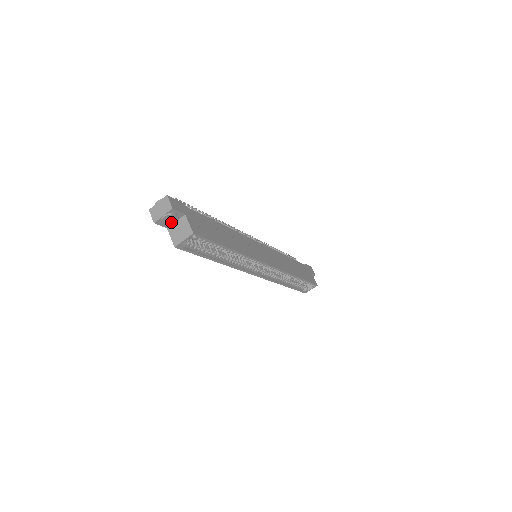
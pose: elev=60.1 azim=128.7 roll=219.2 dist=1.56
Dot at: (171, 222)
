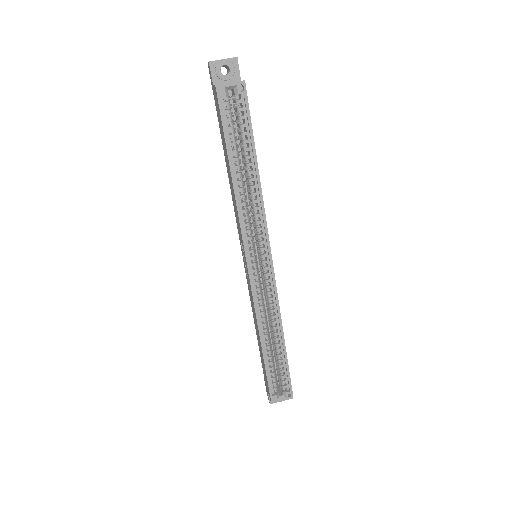
Dot at: (224, 76)
